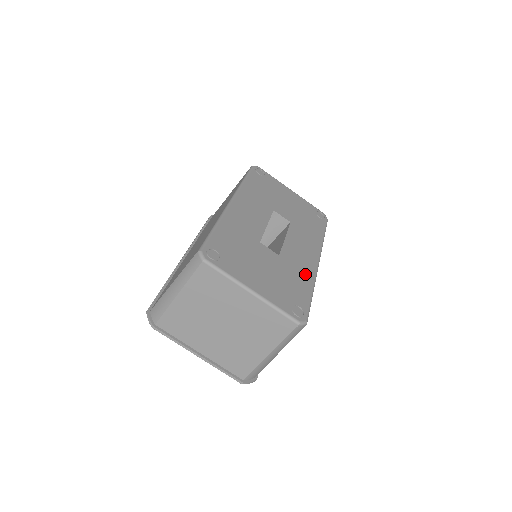
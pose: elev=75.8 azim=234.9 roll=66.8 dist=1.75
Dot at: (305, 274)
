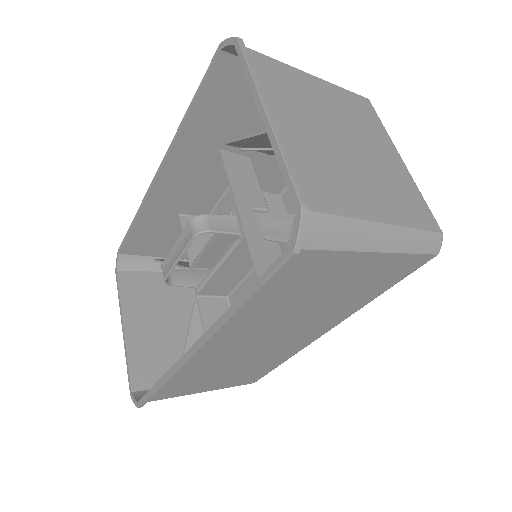
Dot at: occluded
